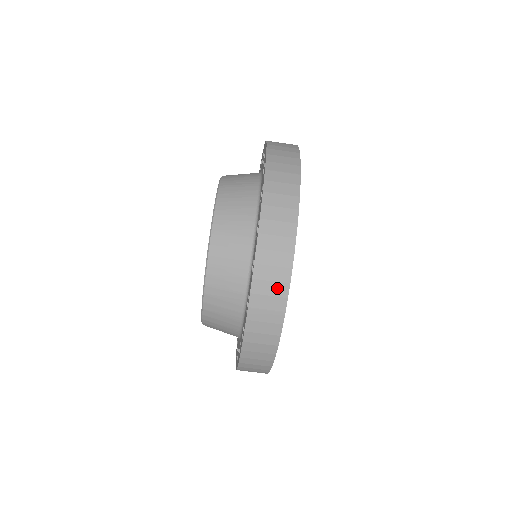
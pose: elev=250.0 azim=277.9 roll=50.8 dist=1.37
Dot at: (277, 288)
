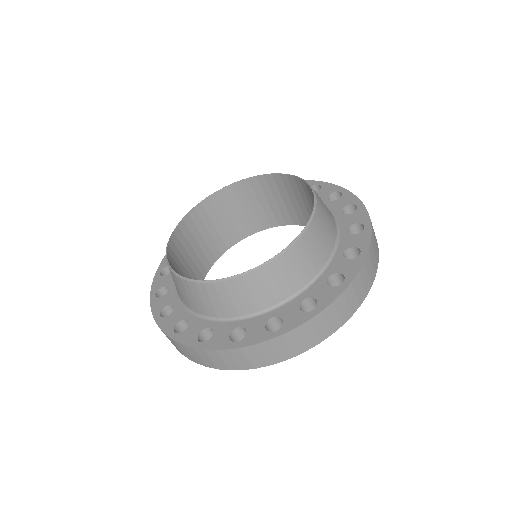
Dot at: (272, 357)
